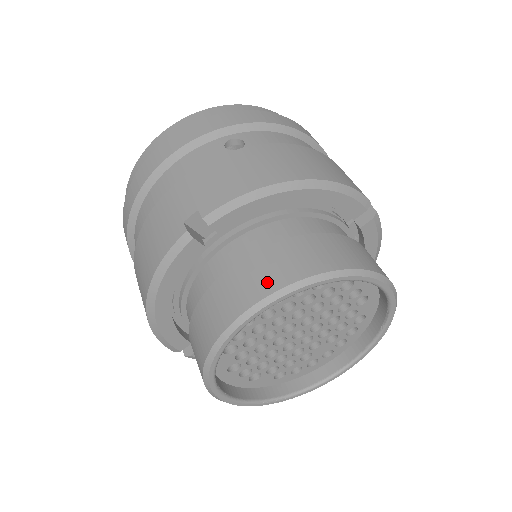
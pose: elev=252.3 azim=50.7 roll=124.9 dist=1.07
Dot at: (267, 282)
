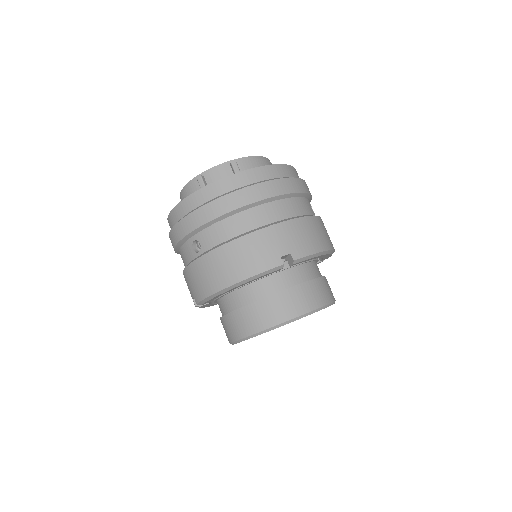
Dot at: (232, 335)
